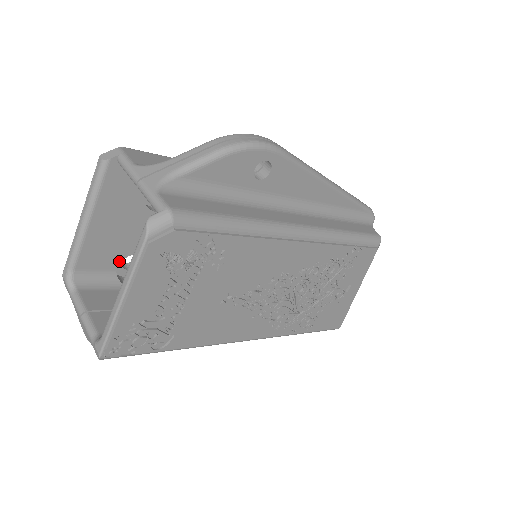
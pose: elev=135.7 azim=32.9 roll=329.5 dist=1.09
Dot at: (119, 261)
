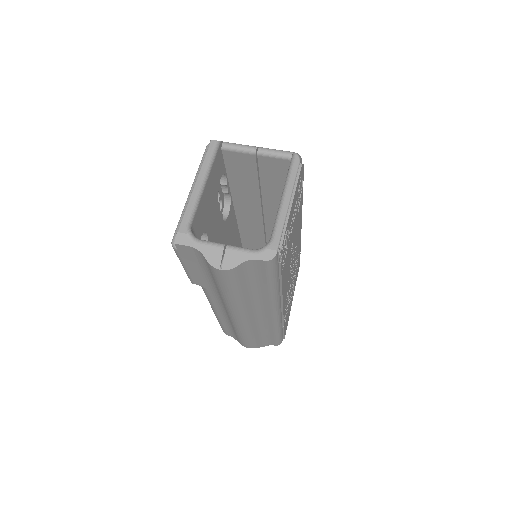
Dot at: (201, 234)
